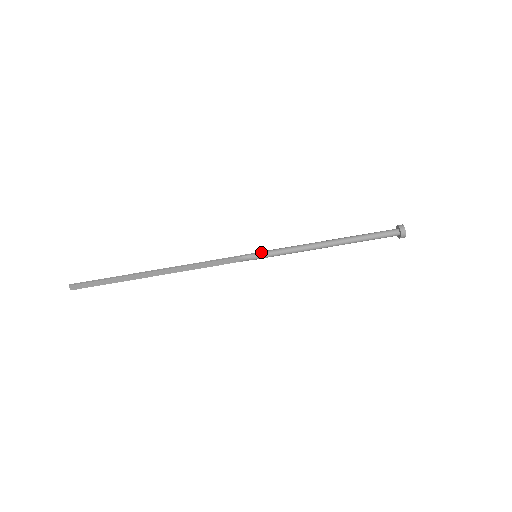
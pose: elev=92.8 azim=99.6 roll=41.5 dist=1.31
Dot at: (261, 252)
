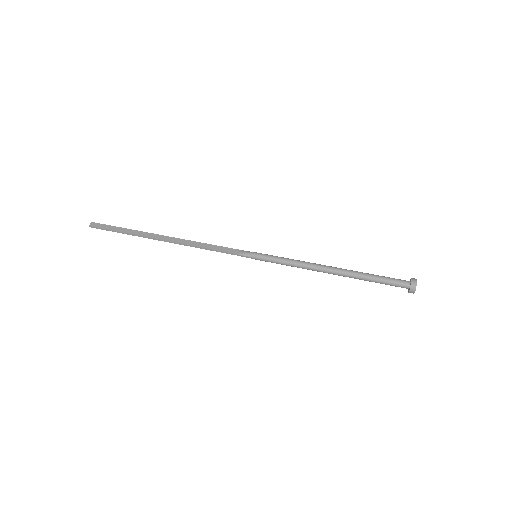
Dot at: (263, 254)
